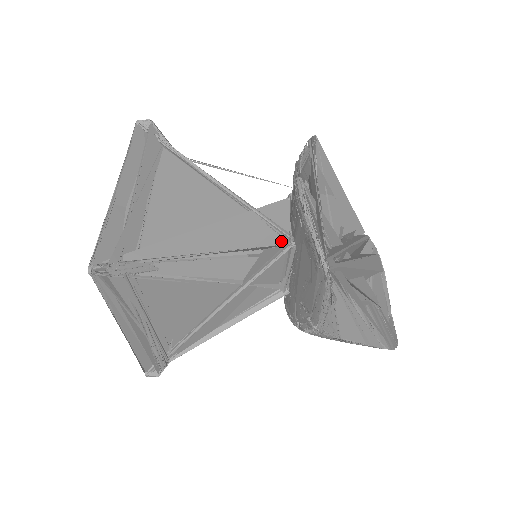
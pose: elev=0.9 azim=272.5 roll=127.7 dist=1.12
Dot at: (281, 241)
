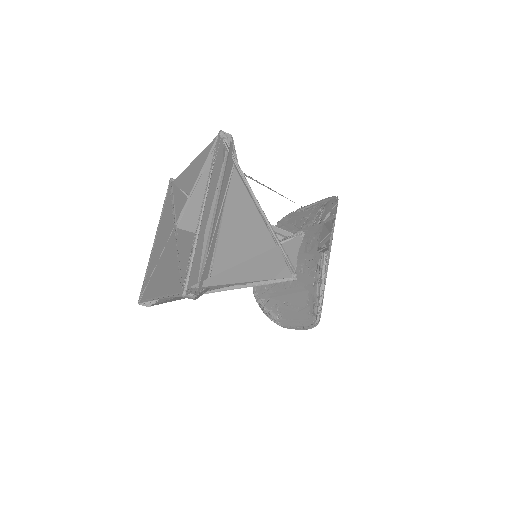
Dot at: (289, 275)
